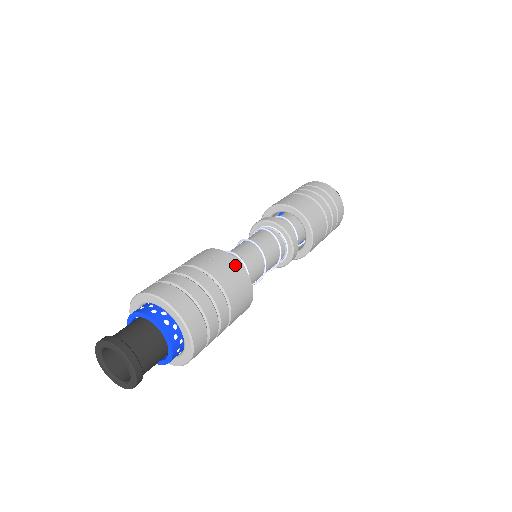
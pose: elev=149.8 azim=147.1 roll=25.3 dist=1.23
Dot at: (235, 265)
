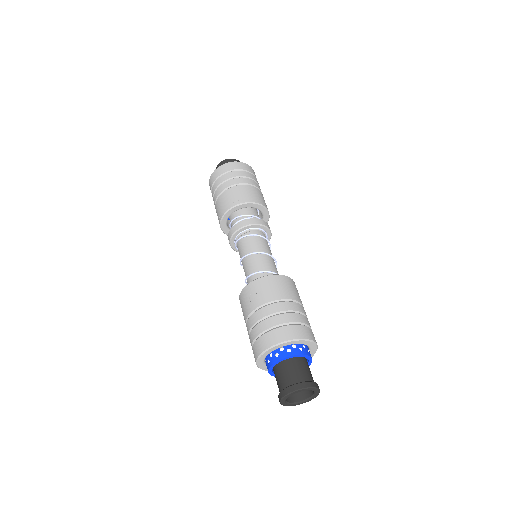
Dot at: (266, 281)
